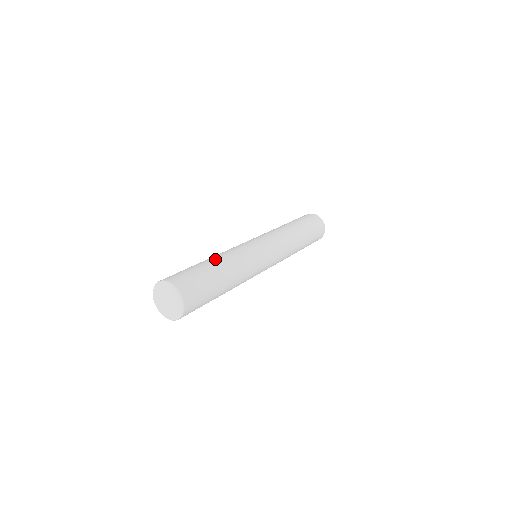
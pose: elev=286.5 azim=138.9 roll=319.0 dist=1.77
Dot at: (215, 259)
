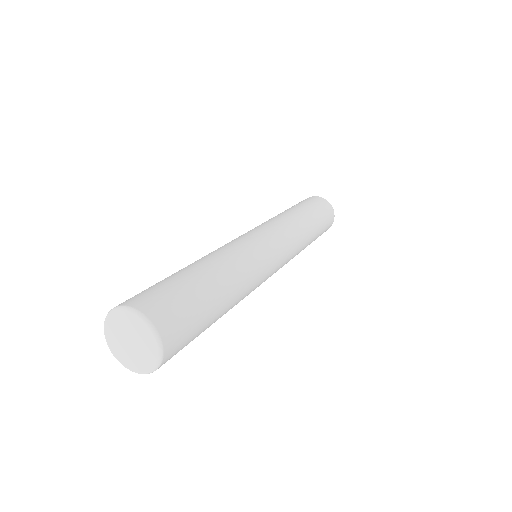
Dot at: (204, 263)
